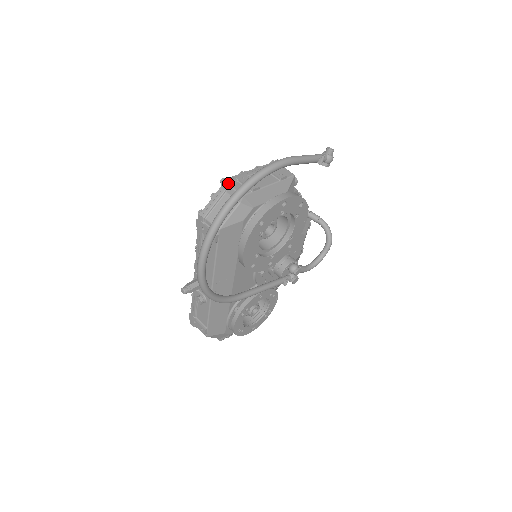
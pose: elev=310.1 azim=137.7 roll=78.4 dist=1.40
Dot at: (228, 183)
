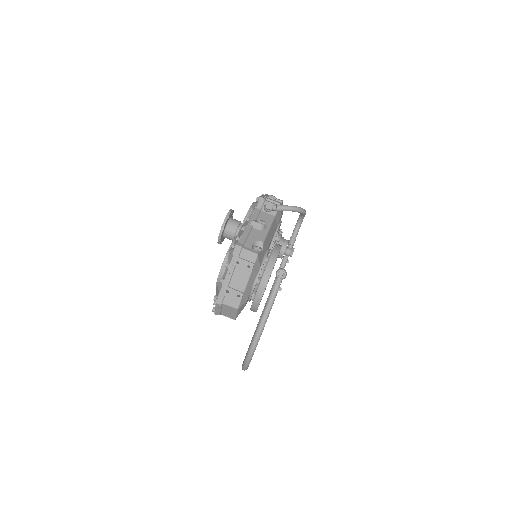
Dot at: (221, 304)
